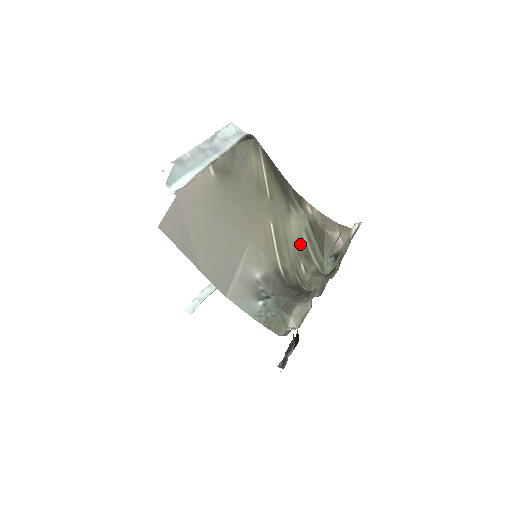
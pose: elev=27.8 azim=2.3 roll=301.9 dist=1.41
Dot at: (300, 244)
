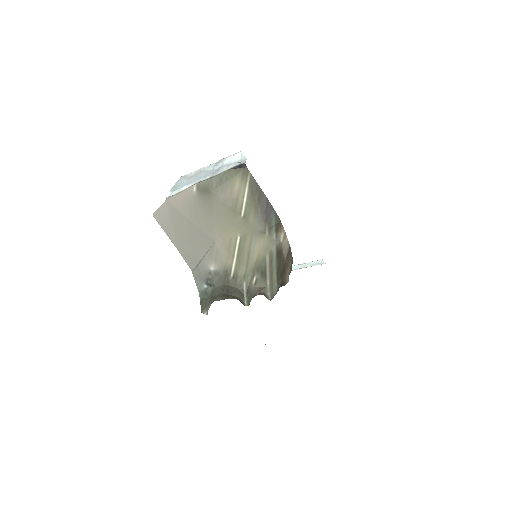
Dot at: (261, 262)
